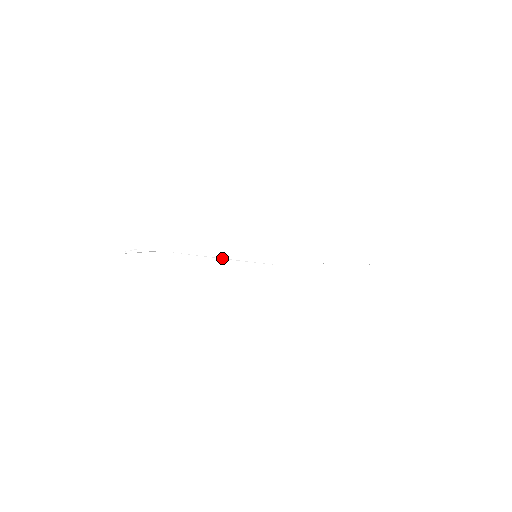
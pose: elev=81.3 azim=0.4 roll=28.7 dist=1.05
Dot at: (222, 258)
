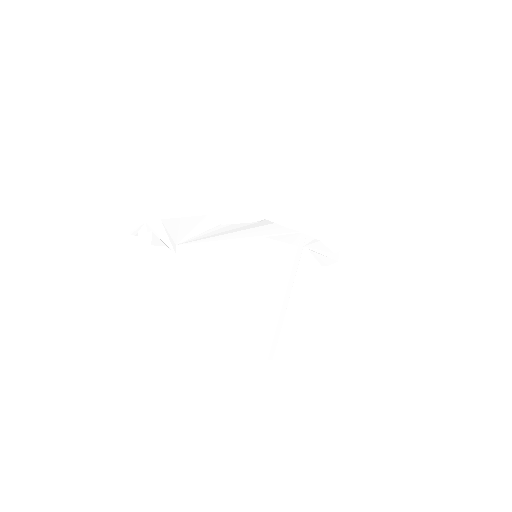
Dot at: (248, 237)
